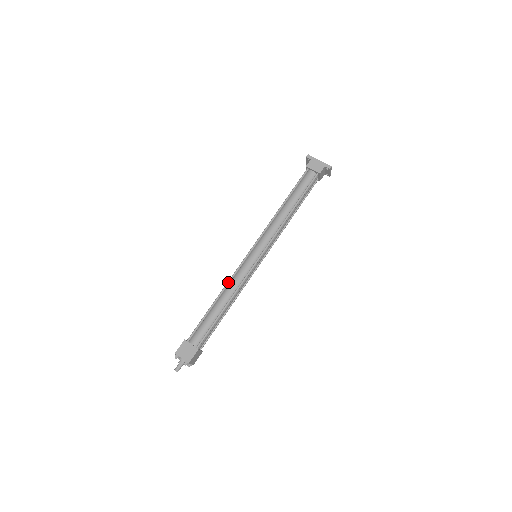
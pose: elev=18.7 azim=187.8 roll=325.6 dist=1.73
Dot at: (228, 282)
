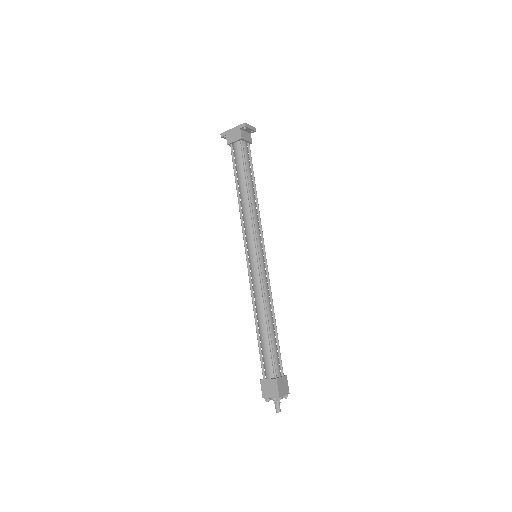
Dot at: (252, 300)
